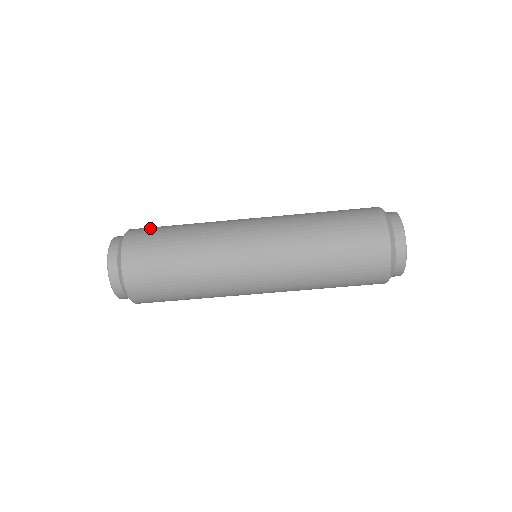
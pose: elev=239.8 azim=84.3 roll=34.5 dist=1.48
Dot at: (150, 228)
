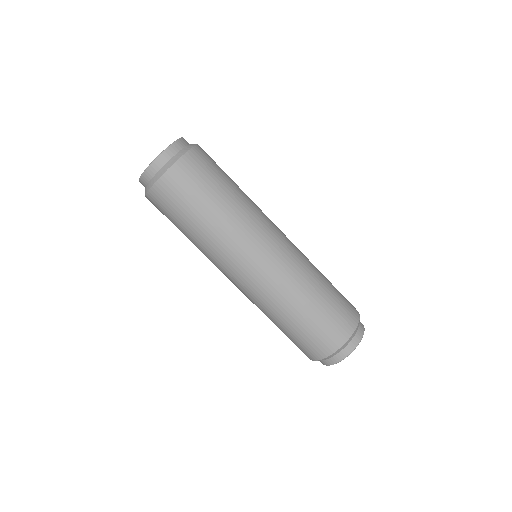
Dot at: occluded
